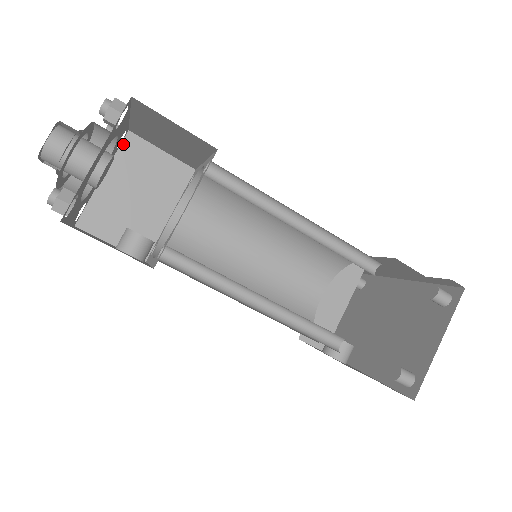
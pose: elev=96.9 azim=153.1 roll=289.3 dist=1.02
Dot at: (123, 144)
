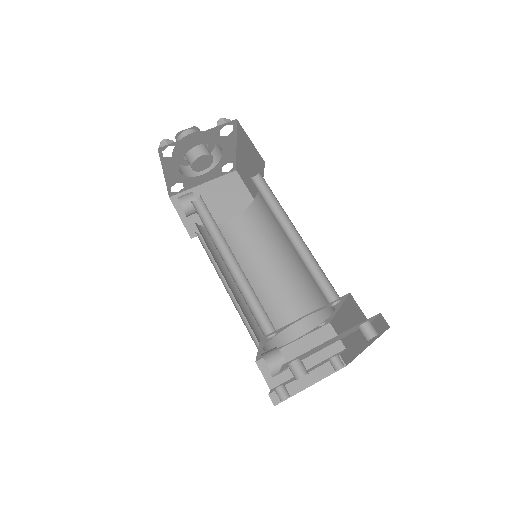
Dot at: (228, 175)
